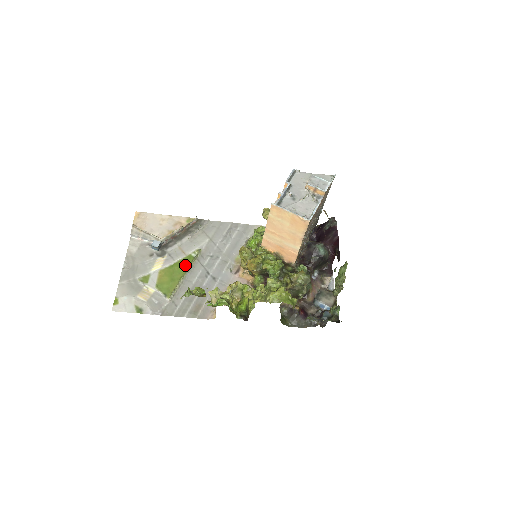
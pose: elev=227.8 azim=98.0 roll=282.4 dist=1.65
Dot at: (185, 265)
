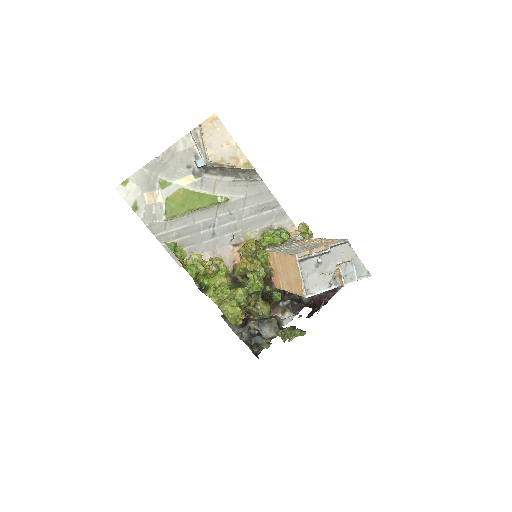
Dot at: (204, 202)
